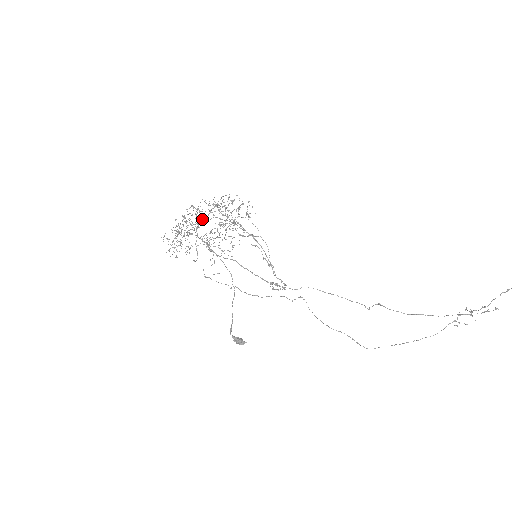
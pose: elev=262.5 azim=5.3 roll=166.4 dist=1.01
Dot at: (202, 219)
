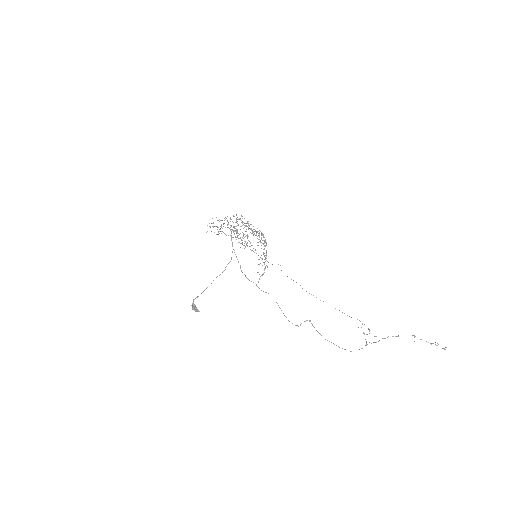
Dot at: occluded
